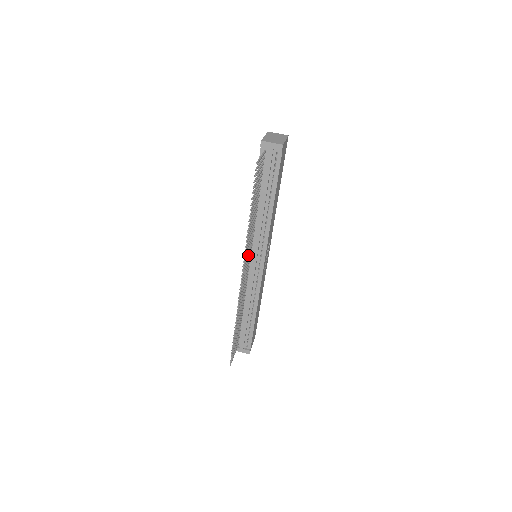
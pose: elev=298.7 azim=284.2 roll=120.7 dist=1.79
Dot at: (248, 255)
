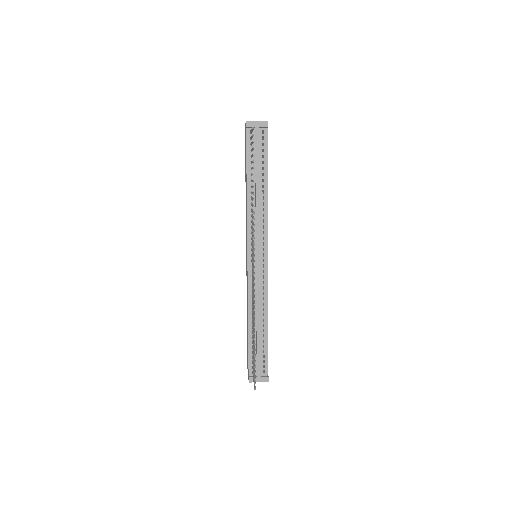
Dot at: (253, 245)
